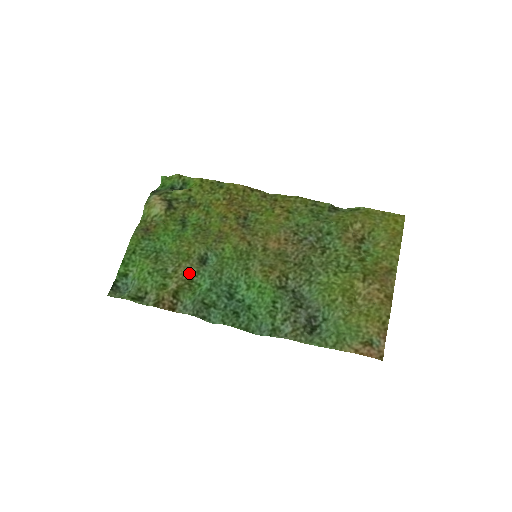
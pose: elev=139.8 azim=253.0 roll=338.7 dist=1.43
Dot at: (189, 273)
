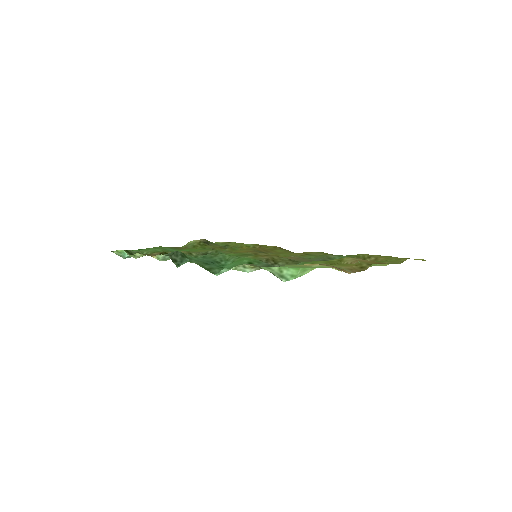
Dot at: (188, 253)
